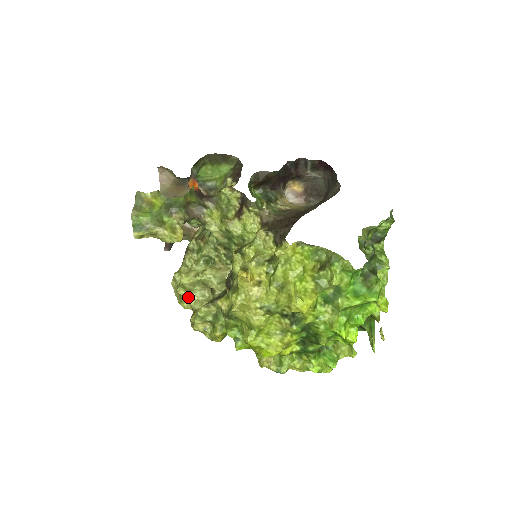
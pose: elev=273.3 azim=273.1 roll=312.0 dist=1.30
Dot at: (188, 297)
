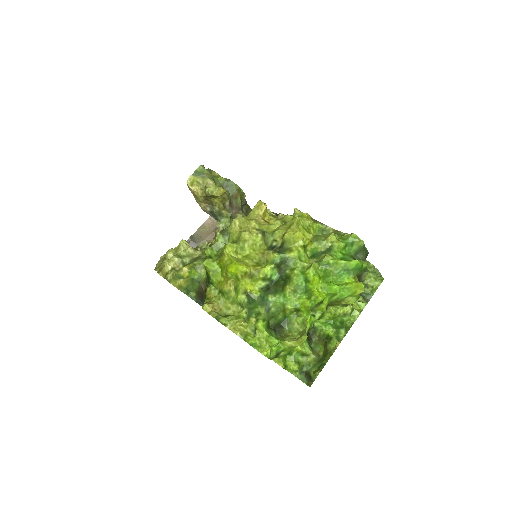
Dot at: occluded
